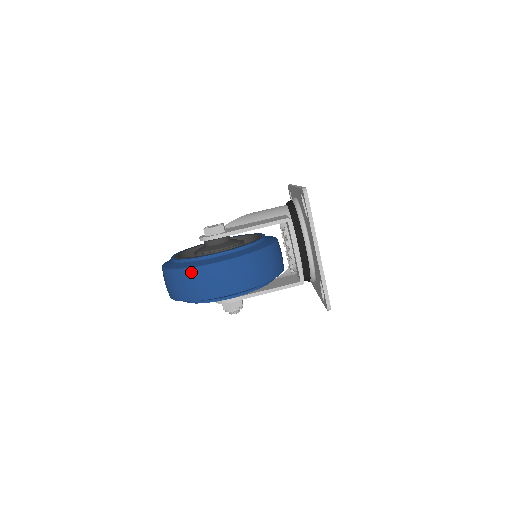
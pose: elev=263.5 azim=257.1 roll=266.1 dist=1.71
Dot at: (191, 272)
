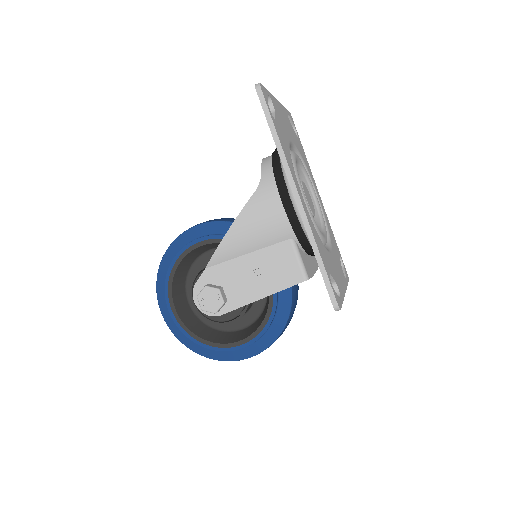
Dot at: (220, 360)
